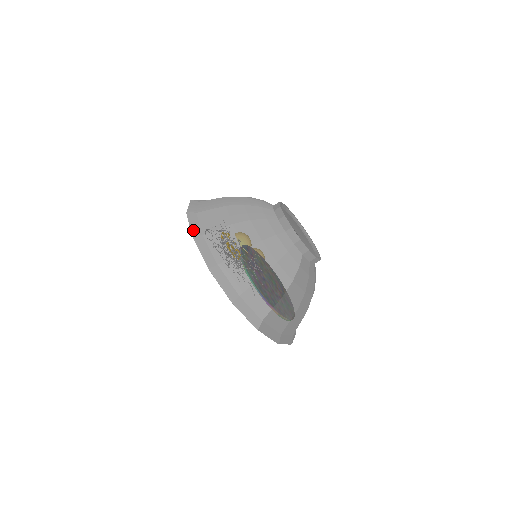
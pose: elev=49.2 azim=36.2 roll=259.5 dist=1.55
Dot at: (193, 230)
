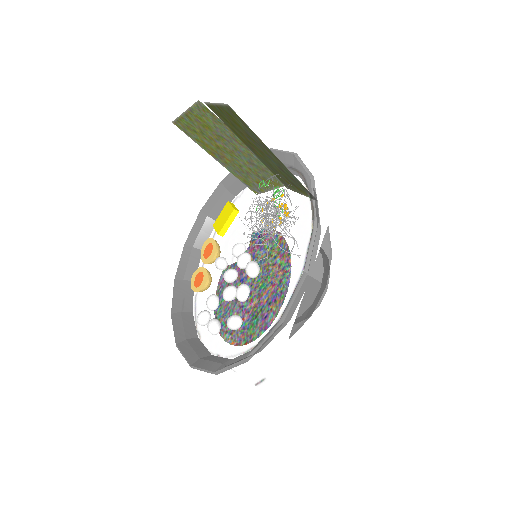
Dot at: occluded
